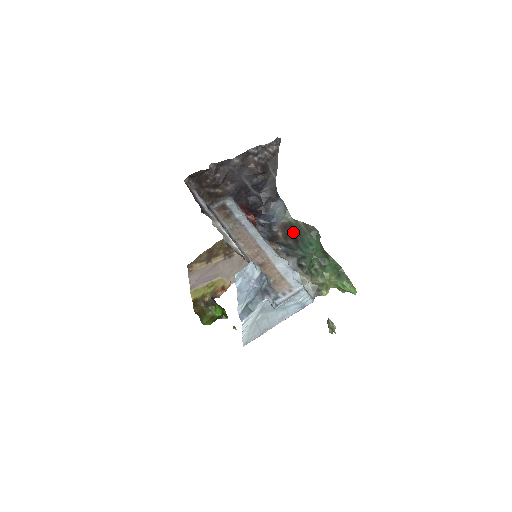
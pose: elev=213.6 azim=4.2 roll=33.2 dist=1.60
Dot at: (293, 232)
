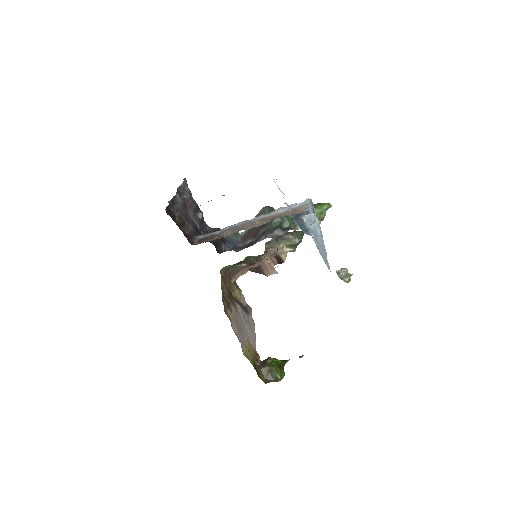
Dot at: (255, 230)
